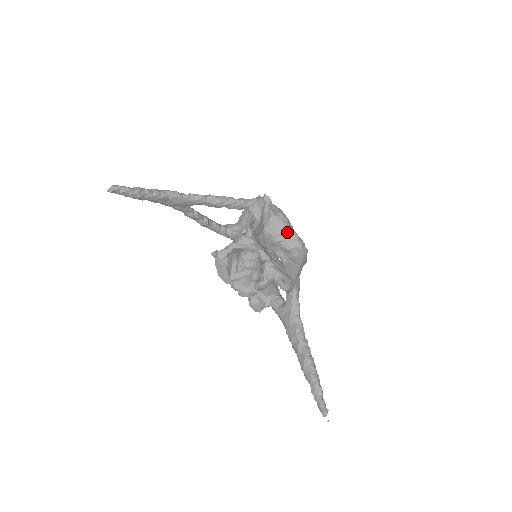
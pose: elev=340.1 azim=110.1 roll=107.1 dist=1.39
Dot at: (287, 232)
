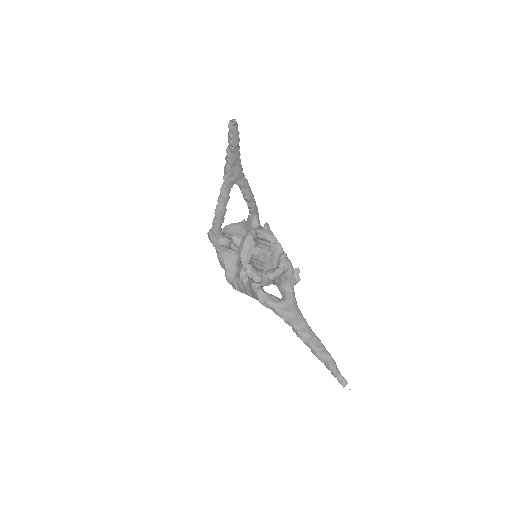
Dot at: occluded
